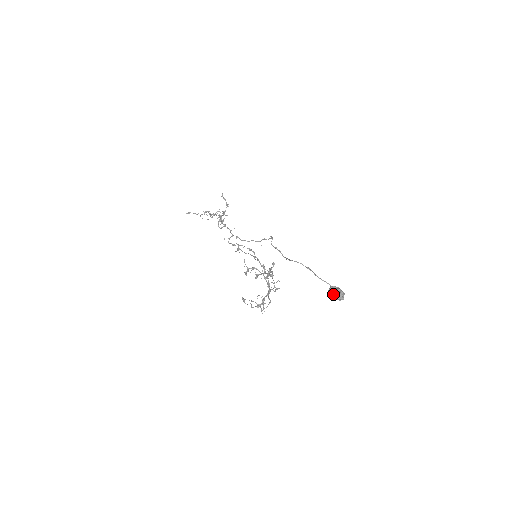
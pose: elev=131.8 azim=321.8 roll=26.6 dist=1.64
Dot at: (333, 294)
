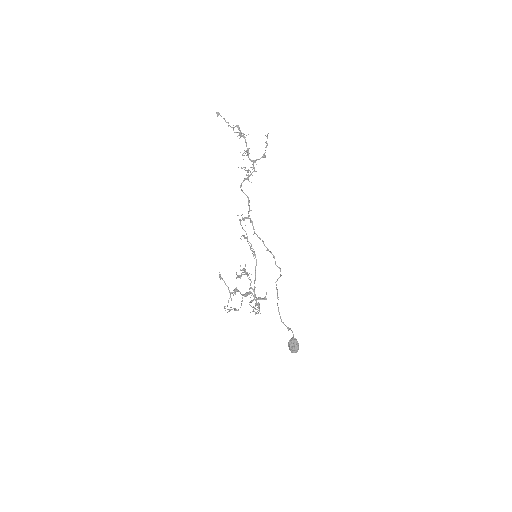
Dot at: (291, 348)
